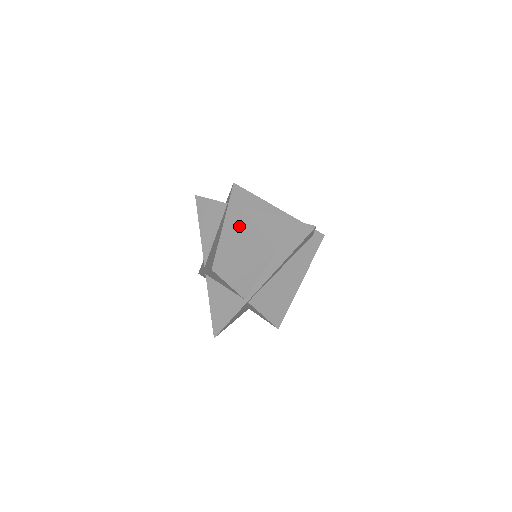
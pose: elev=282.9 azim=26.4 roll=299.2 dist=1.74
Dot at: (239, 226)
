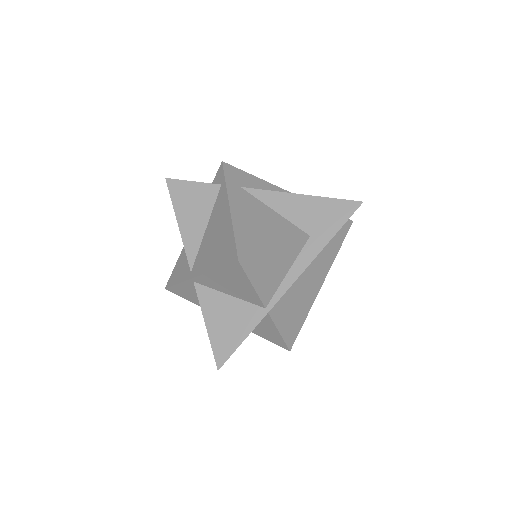
Dot at: (251, 209)
